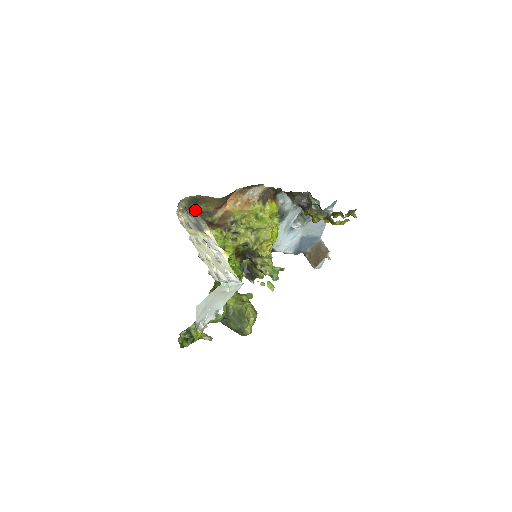
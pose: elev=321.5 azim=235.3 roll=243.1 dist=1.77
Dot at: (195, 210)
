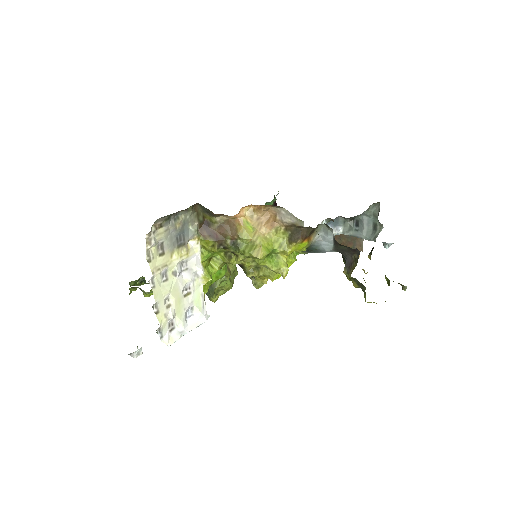
Dot at: occluded
